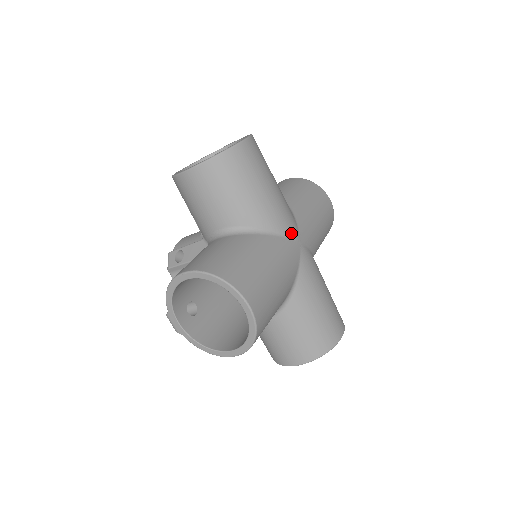
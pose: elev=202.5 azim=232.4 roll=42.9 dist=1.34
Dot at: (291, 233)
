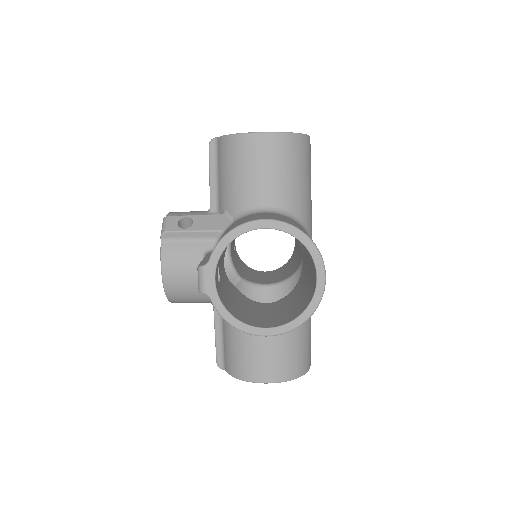
Dot at: occluded
